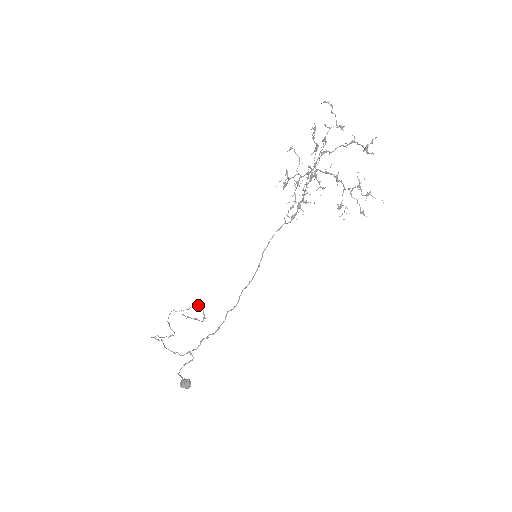
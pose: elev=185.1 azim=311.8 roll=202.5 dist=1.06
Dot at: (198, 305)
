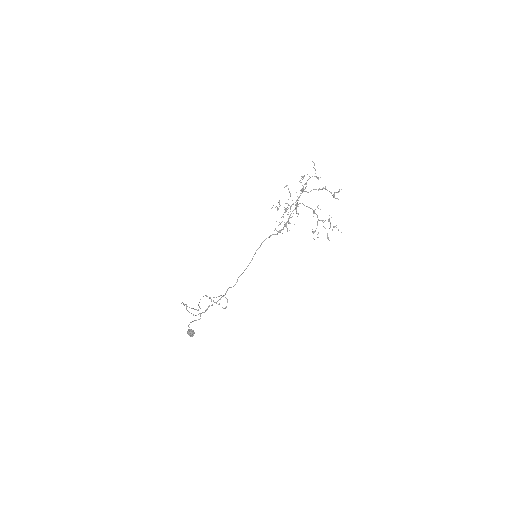
Dot at: (225, 297)
